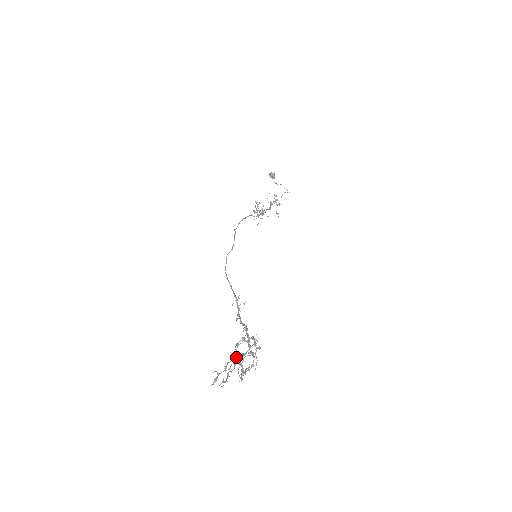
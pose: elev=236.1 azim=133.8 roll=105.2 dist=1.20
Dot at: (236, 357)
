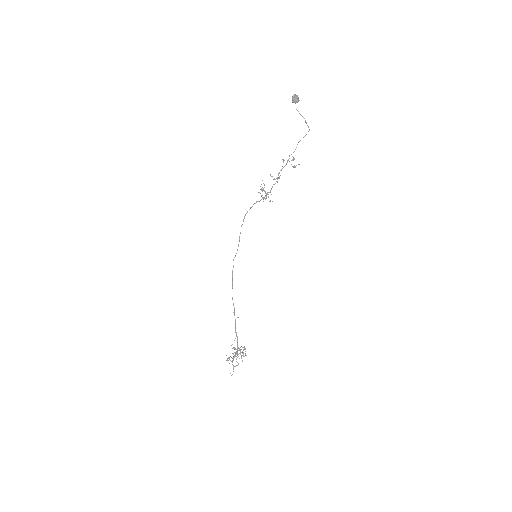
Dot at: (230, 360)
